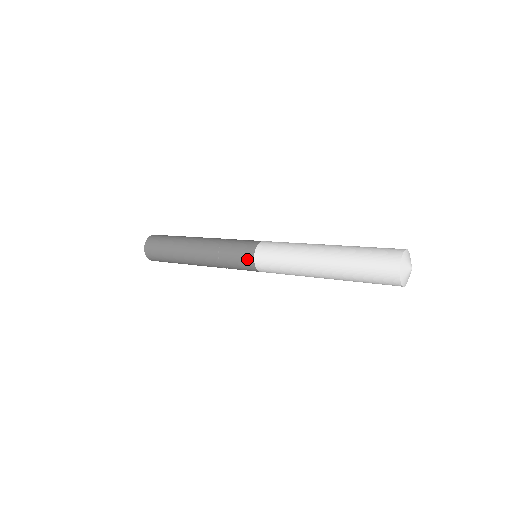
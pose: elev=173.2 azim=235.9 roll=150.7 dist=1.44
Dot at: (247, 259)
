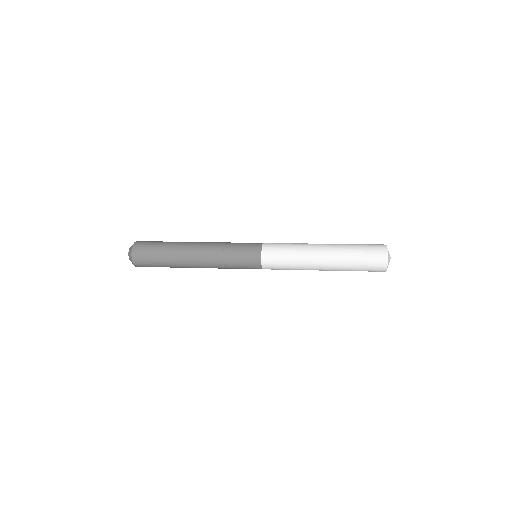
Dot at: (255, 249)
